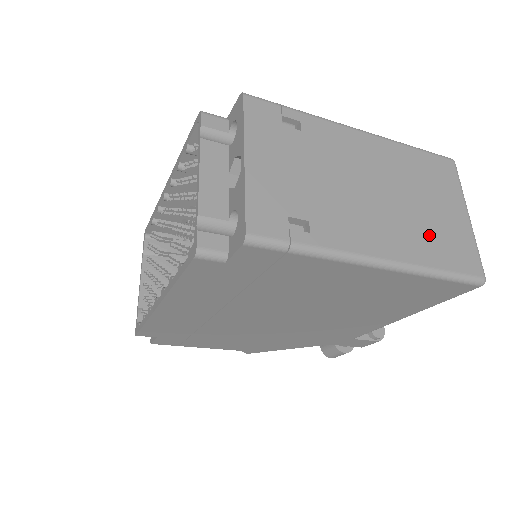
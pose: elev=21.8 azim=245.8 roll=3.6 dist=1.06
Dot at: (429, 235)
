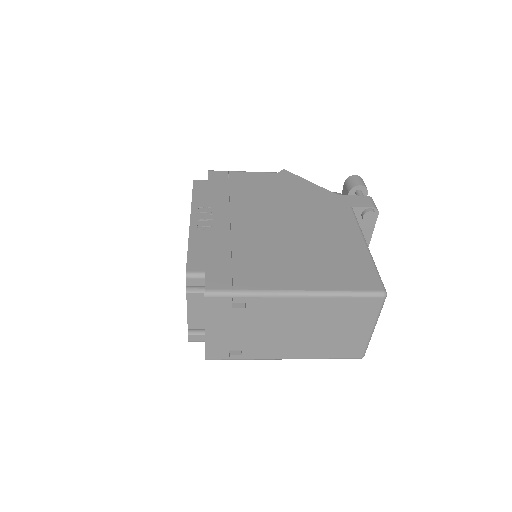
Dot at: (328, 345)
